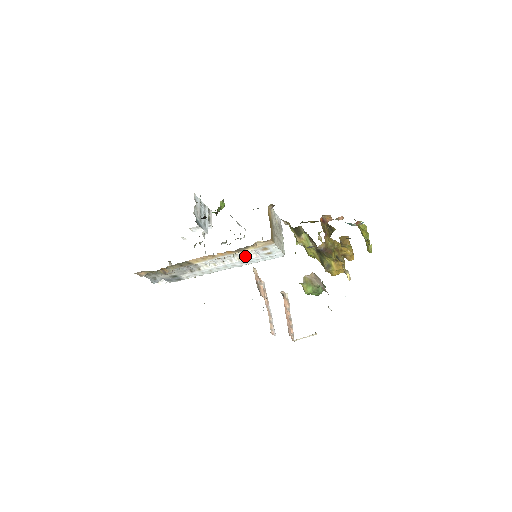
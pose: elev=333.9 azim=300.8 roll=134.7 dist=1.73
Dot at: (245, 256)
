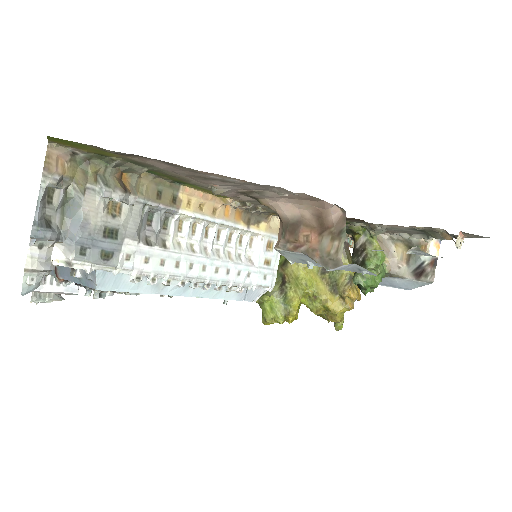
Dot at: (237, 255)
